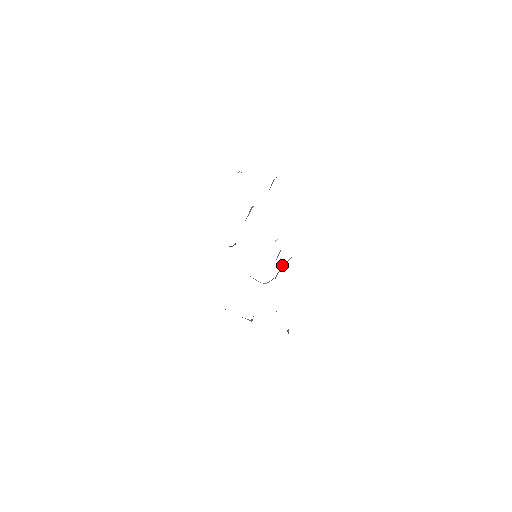
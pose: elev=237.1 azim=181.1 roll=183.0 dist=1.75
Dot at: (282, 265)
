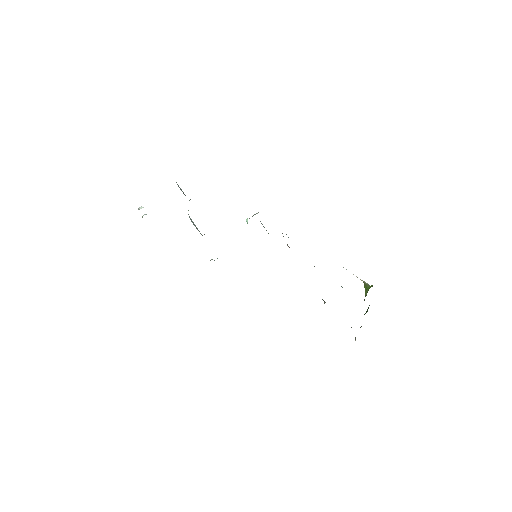
Dot at: occluded
